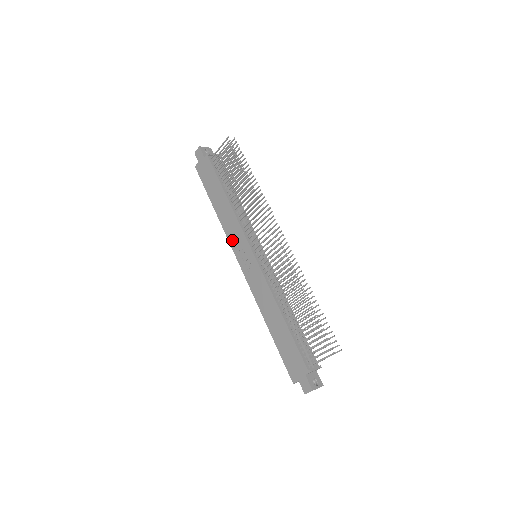
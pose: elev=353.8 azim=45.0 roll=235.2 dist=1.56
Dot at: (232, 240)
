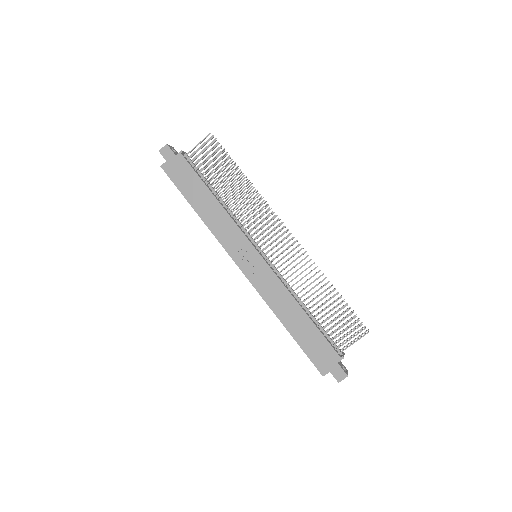
Dot at: (226, 242)
